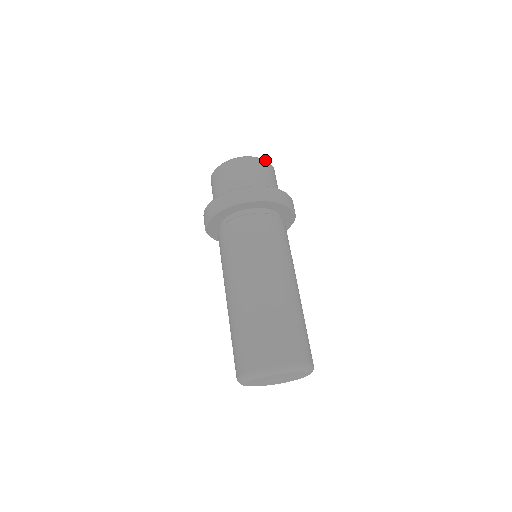
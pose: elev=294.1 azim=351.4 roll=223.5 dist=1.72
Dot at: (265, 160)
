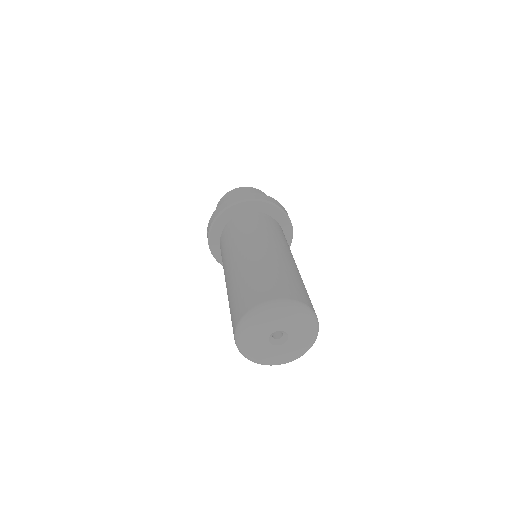
Dot at: occluded
